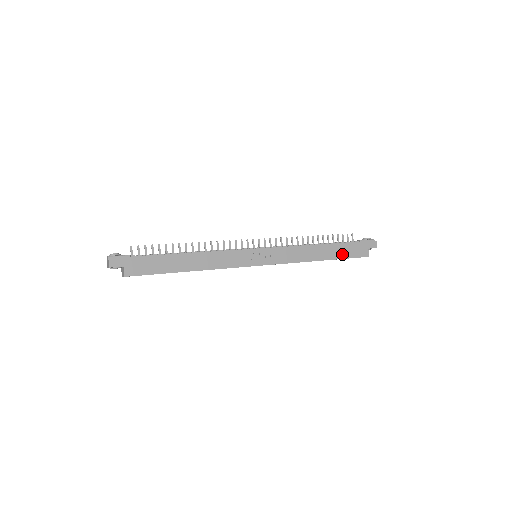
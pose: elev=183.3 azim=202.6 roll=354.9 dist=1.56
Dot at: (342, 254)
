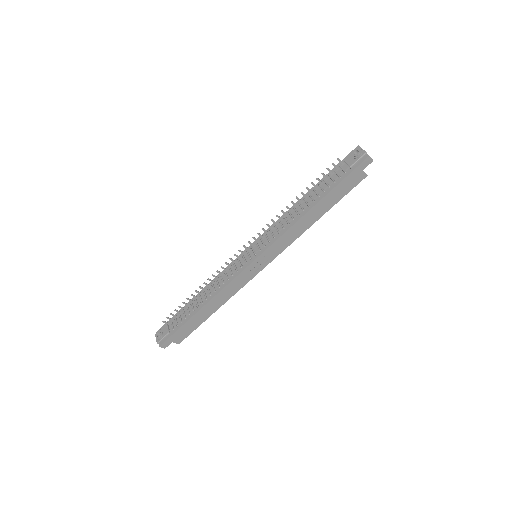
Dot at: (336, 198)
